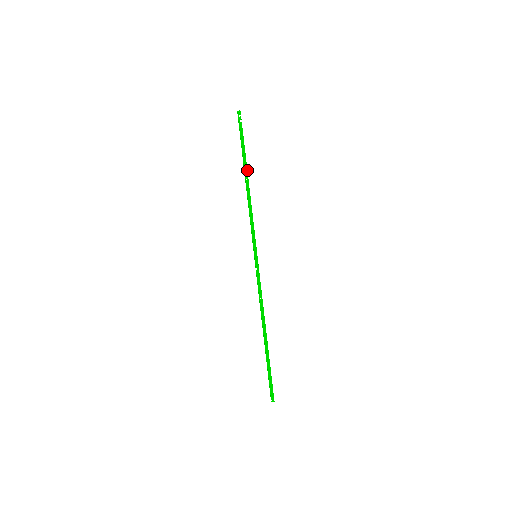
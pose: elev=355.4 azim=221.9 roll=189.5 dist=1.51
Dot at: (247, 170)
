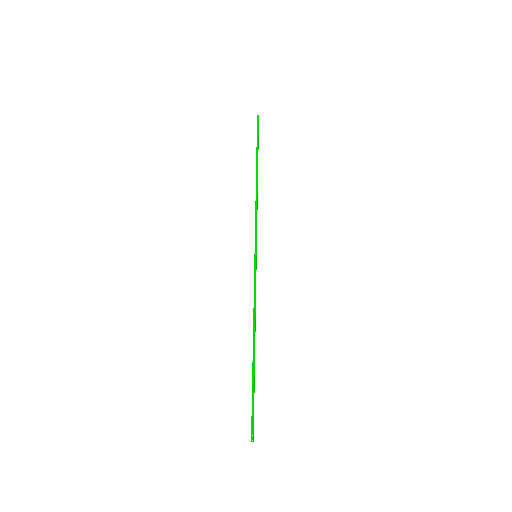
Dot at: (257, 169)
